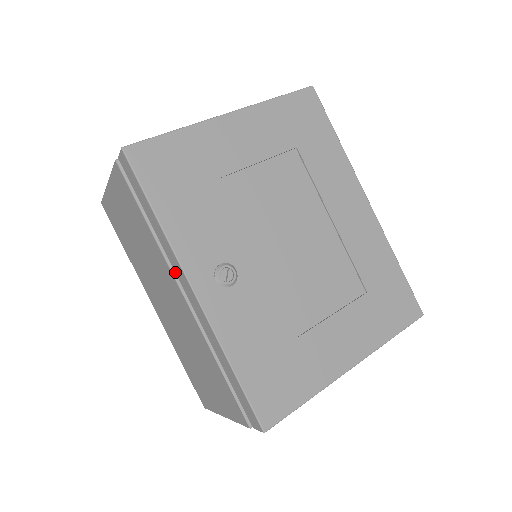
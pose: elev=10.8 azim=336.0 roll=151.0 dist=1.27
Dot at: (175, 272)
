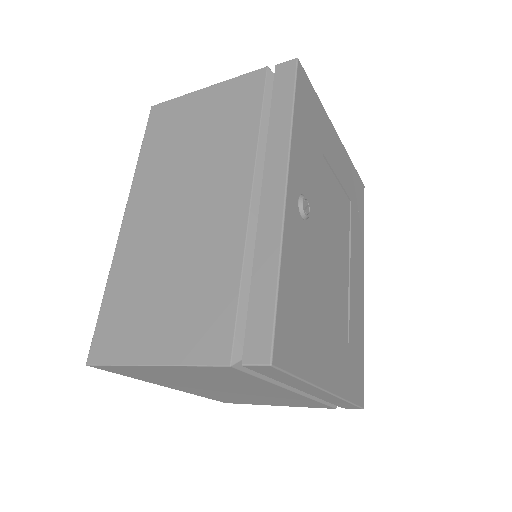
Dot at: (264, 168)
